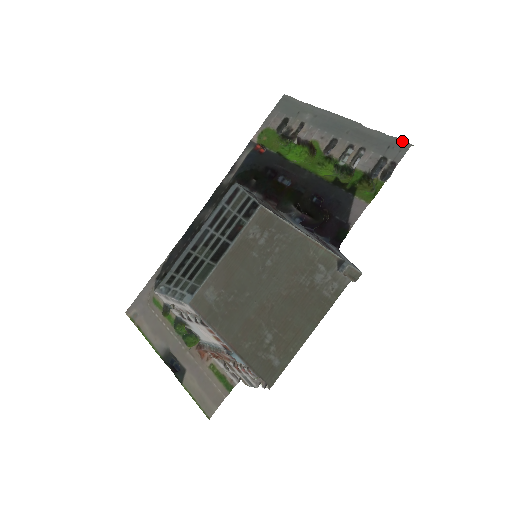
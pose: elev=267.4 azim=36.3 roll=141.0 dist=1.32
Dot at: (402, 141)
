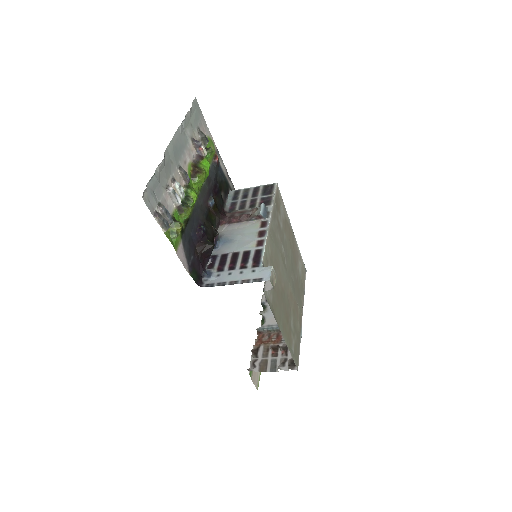
Dot at: (146, 188)
